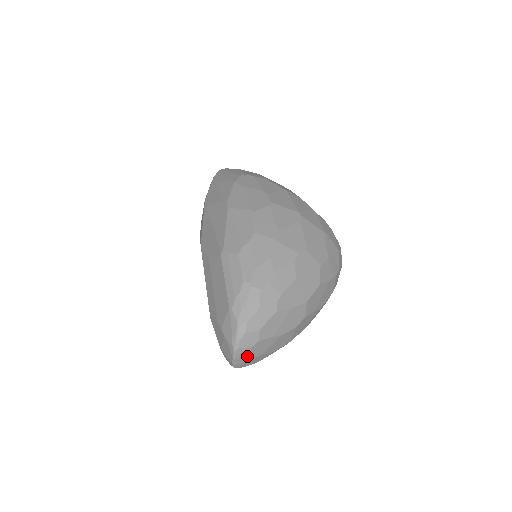
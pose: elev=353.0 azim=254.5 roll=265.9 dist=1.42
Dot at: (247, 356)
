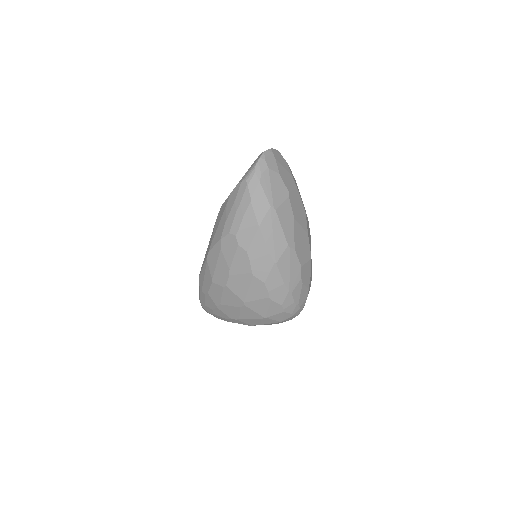
Dot at: occluded
